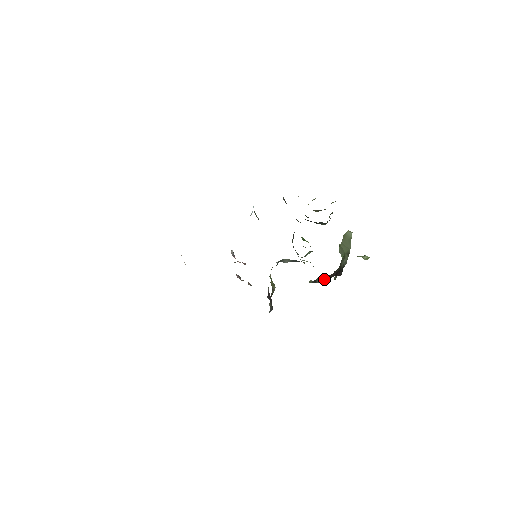
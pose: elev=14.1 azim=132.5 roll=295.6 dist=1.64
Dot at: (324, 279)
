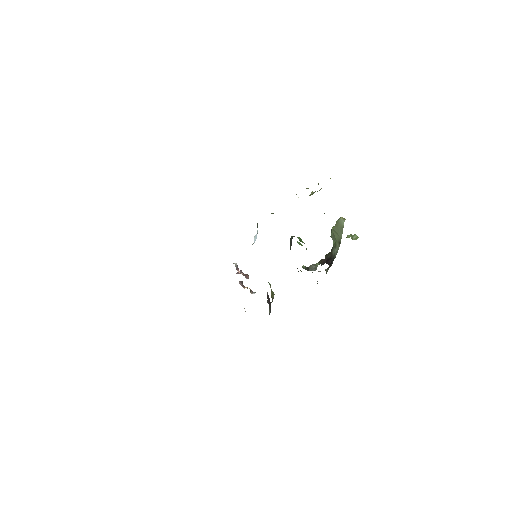
Dot at: (316, 267)
